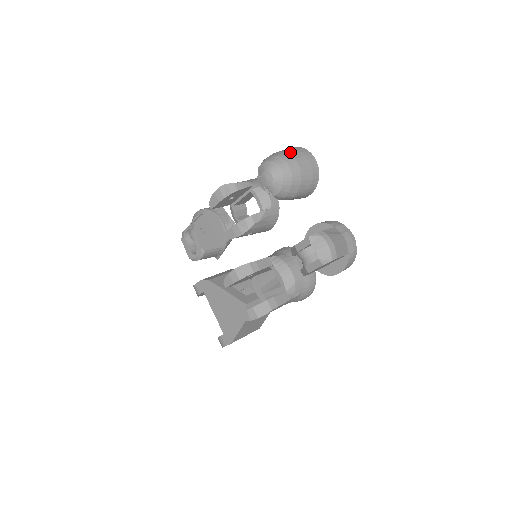
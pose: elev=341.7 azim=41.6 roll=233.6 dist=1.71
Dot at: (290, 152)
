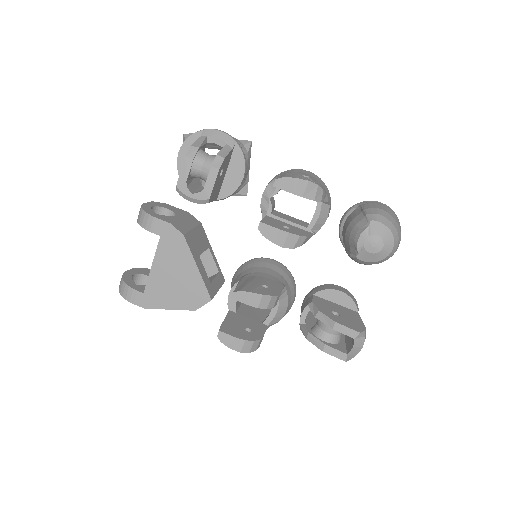
Dot at: occluded
